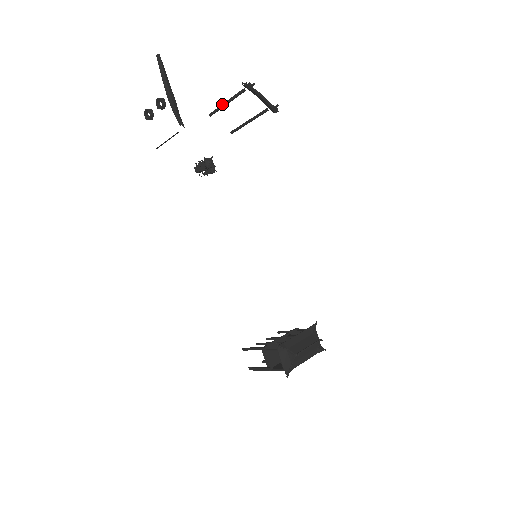
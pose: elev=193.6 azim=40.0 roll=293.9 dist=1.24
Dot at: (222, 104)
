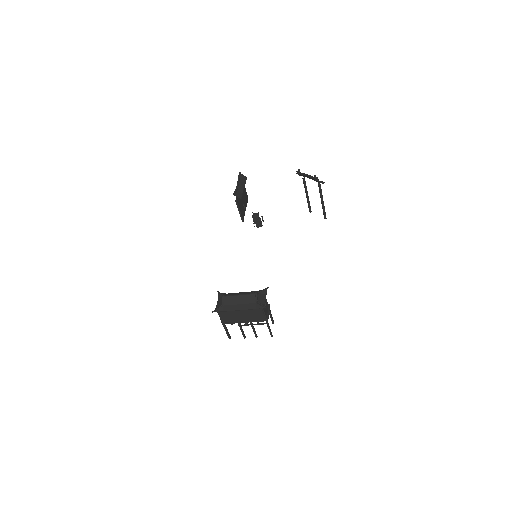
Dot at: (307, 198)
